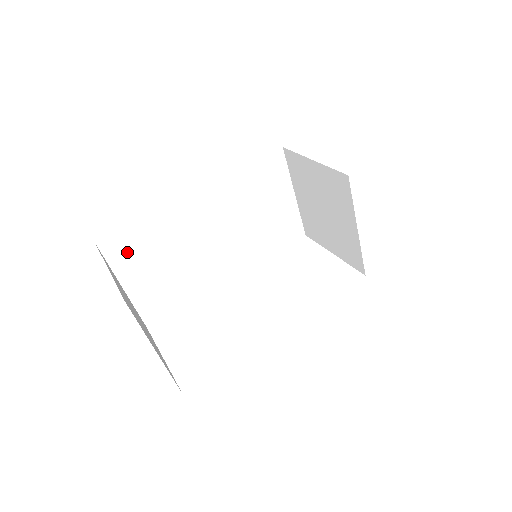
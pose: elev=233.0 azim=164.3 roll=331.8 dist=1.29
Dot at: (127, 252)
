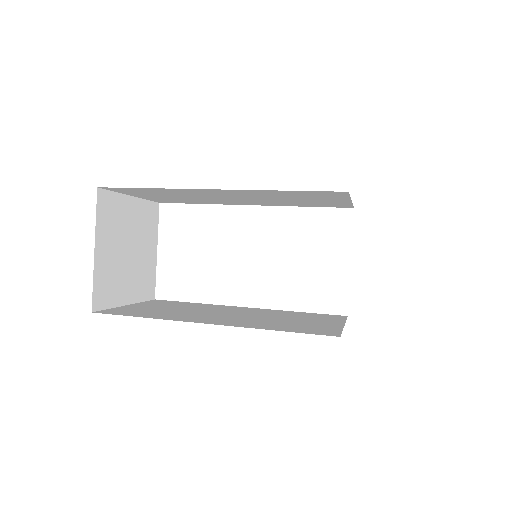
Dot at: (133, 191)
